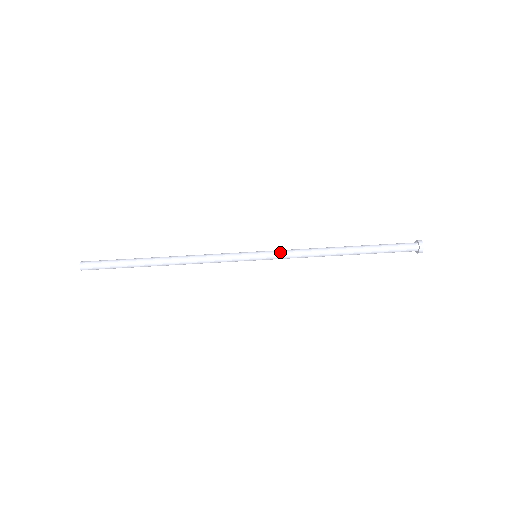
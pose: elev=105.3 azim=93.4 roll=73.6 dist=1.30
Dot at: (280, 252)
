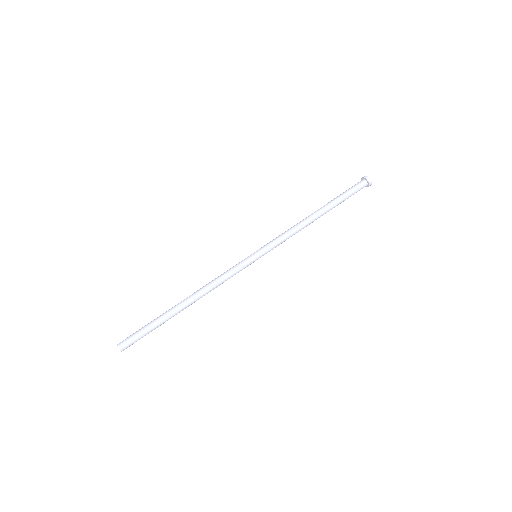
Dot at: (275, 245)
